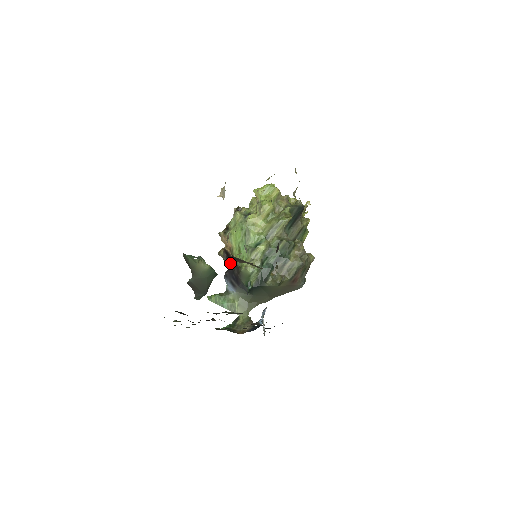
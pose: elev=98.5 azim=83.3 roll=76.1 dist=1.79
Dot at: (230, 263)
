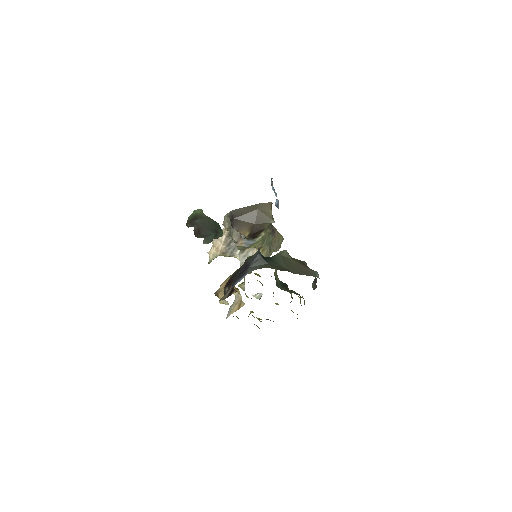
Dot at: occluded
